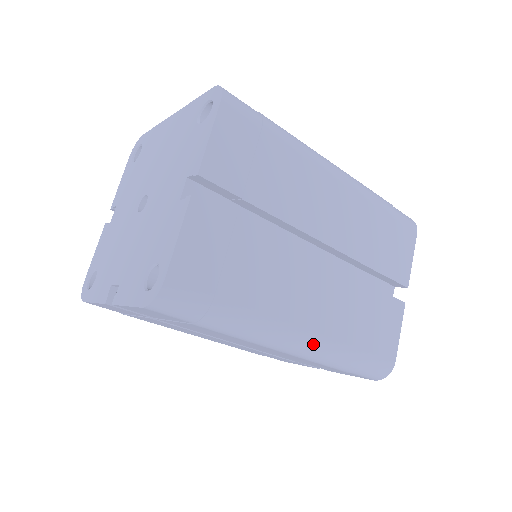
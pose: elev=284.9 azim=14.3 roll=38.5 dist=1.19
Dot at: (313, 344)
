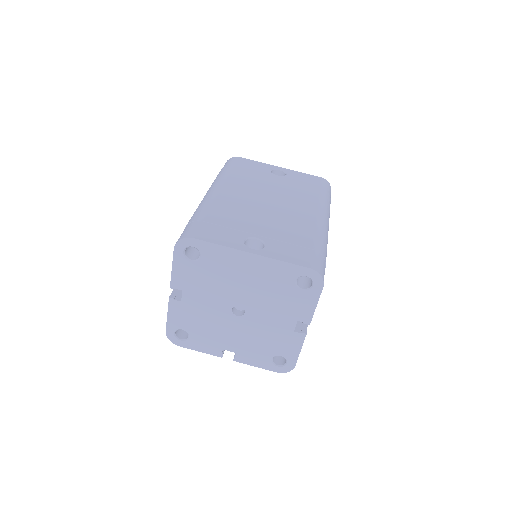
Dot at: occluded
